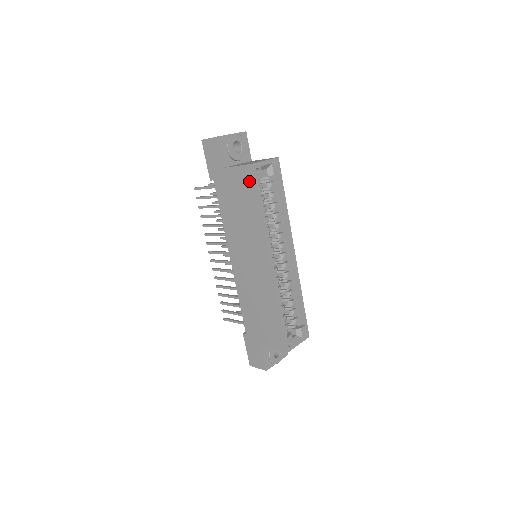
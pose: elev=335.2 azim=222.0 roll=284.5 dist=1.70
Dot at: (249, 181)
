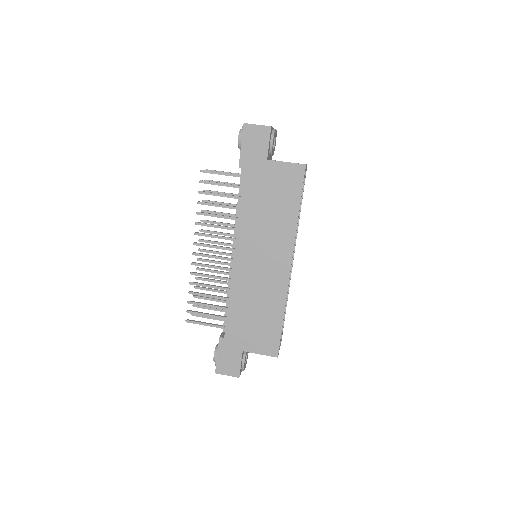
Dot at: (296, 180)
